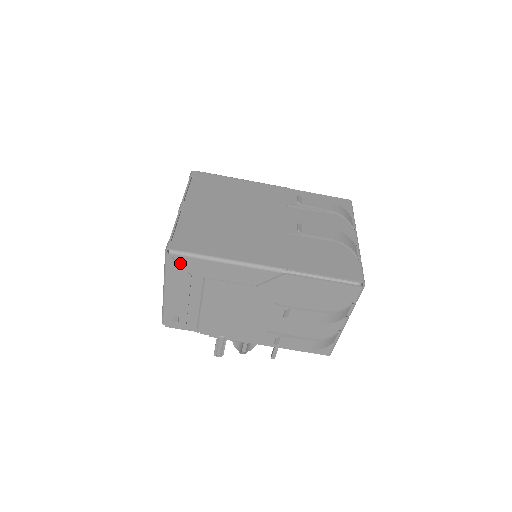
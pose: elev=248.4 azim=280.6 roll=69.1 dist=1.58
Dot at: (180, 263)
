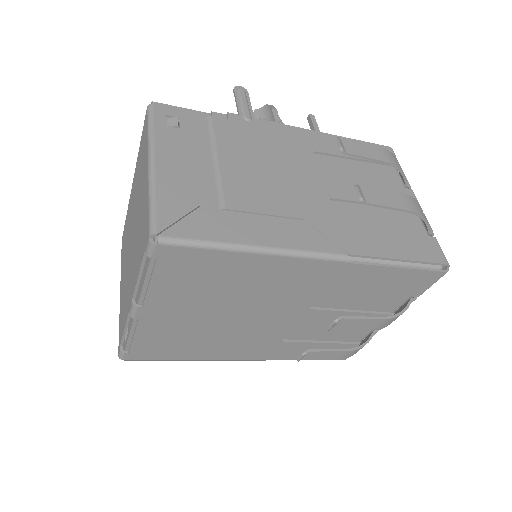
Dot at: occluded
